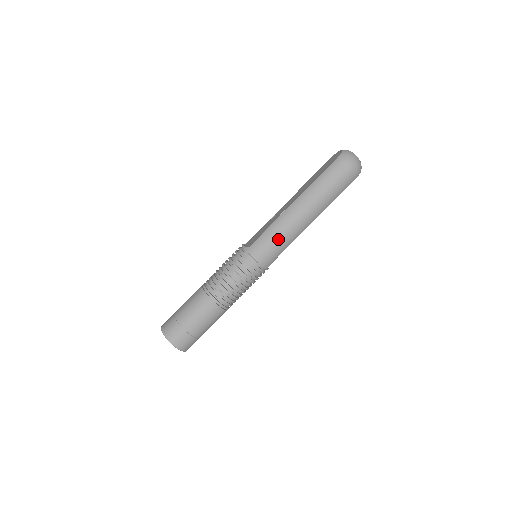
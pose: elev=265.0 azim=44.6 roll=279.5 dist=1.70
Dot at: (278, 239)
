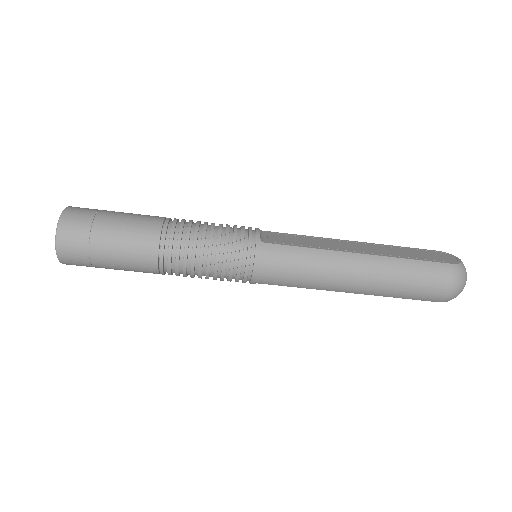
Dot at: (302, 271)
